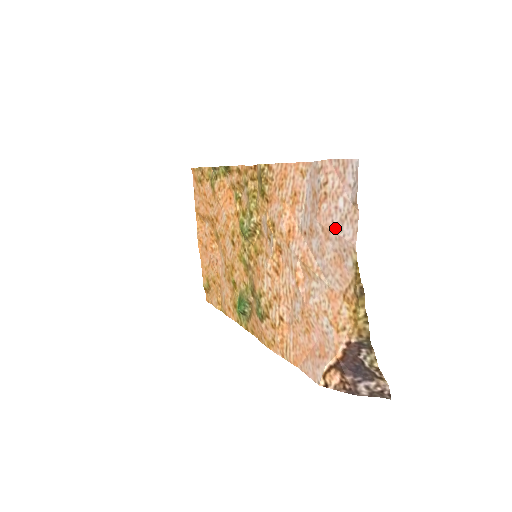
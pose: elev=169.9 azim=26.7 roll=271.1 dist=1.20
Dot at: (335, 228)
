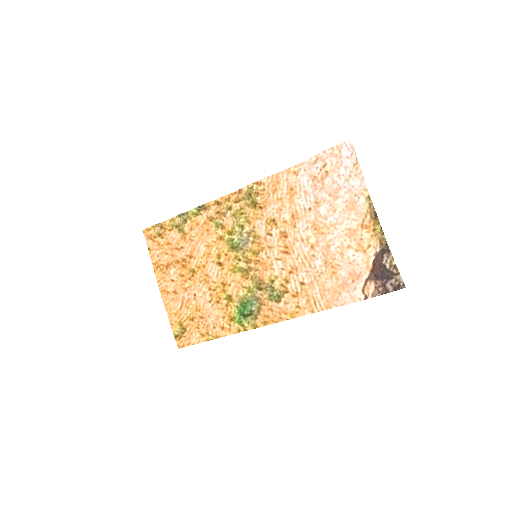
Dot at: (343, 187)
